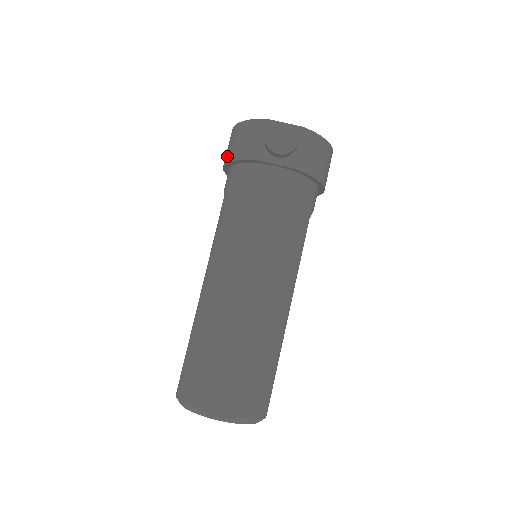
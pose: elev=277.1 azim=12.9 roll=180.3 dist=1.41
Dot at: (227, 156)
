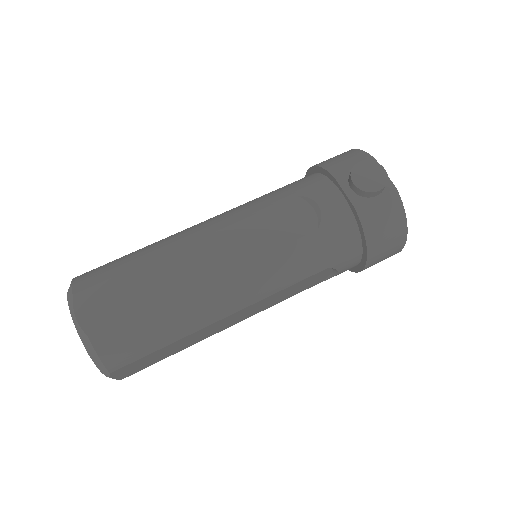
Dot at: occluded
